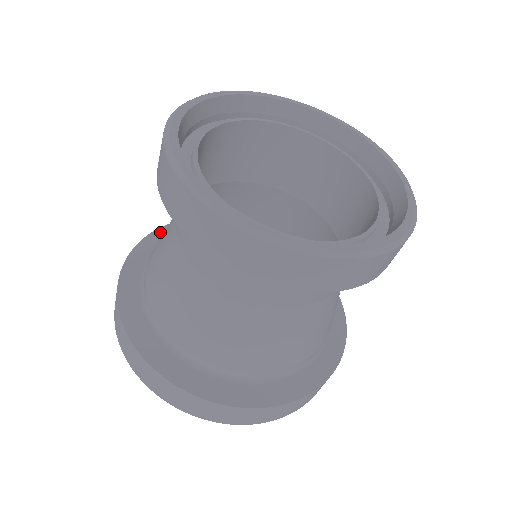
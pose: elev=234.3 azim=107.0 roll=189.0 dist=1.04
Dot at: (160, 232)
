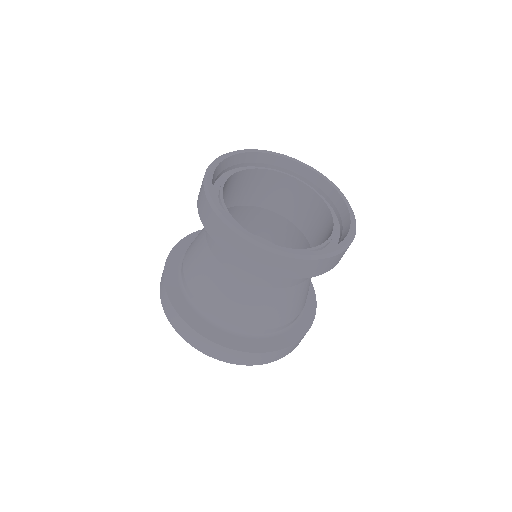
Dot at: (183, 242)
